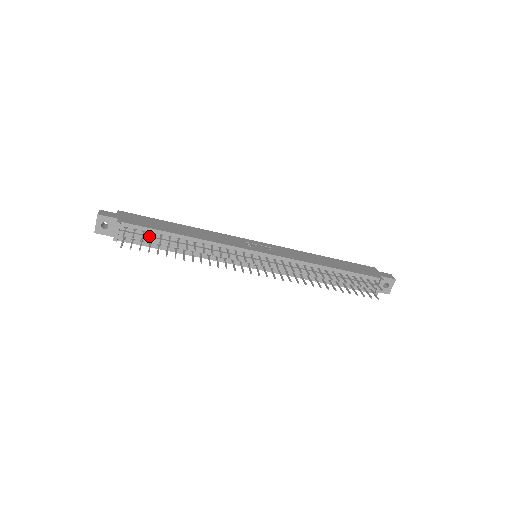
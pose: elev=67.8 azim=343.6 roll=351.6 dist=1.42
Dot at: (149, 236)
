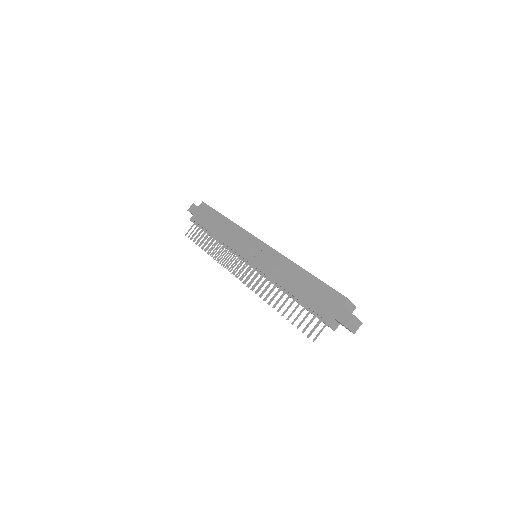
Dot at: (204, 230)
